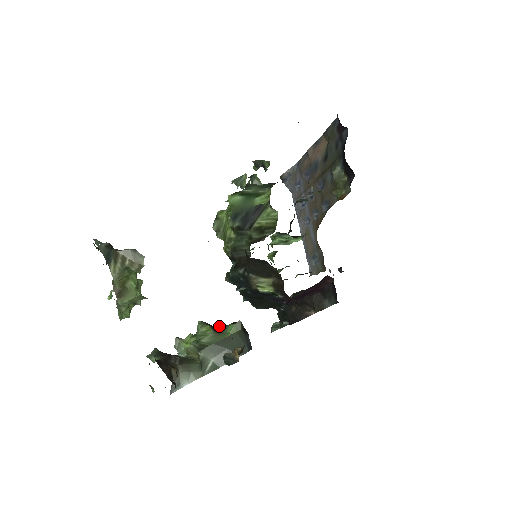
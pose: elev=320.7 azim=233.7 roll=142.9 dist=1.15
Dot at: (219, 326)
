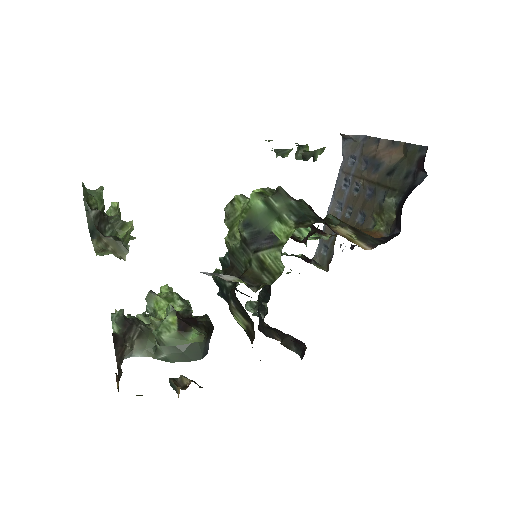
Dot at: (185, 325)
